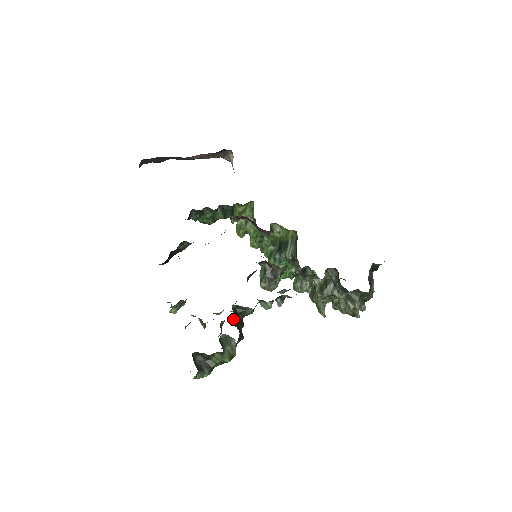
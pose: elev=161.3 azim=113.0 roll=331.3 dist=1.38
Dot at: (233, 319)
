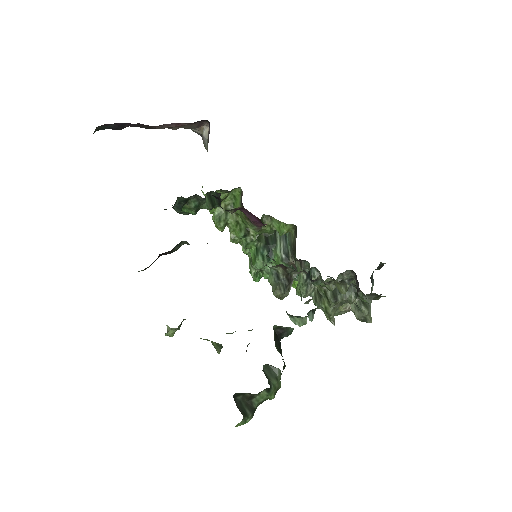
Dot at: occluded
